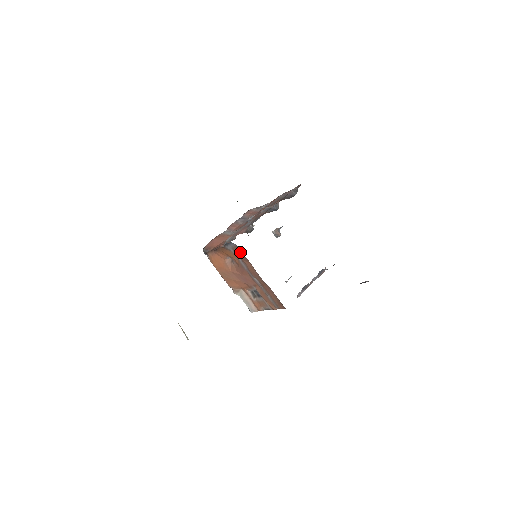
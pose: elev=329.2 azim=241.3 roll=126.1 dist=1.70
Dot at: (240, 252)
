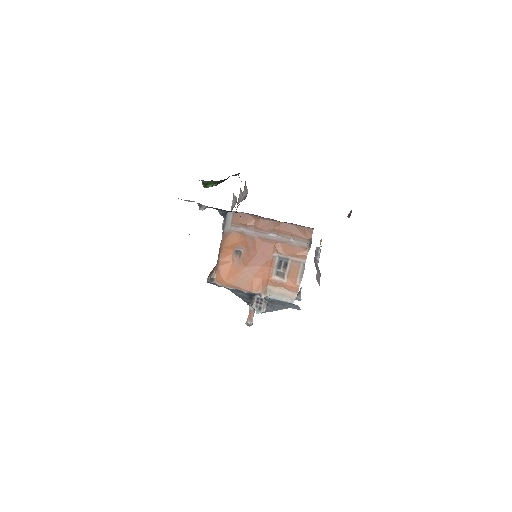
Dot at: occluded
